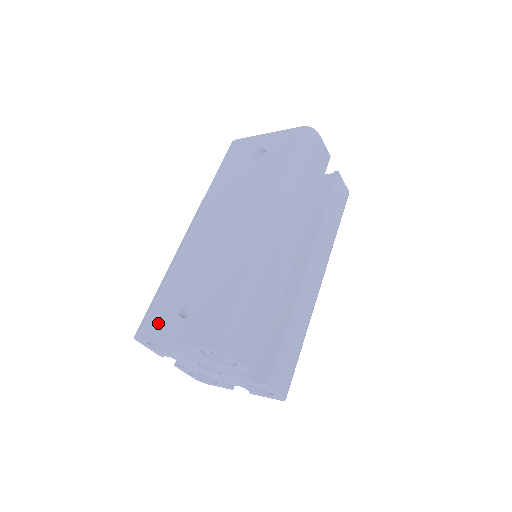
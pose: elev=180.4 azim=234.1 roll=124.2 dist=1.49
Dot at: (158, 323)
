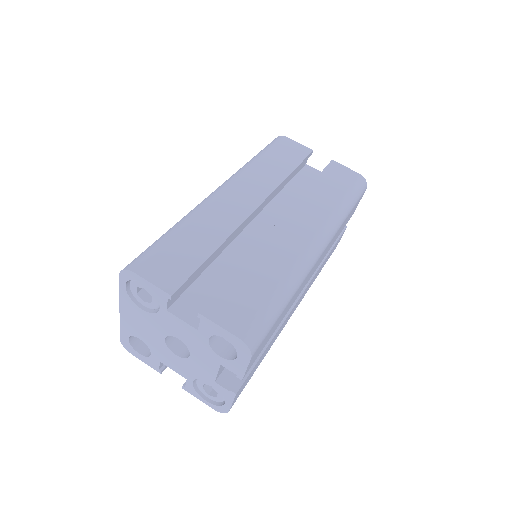
Dot at: occluded
